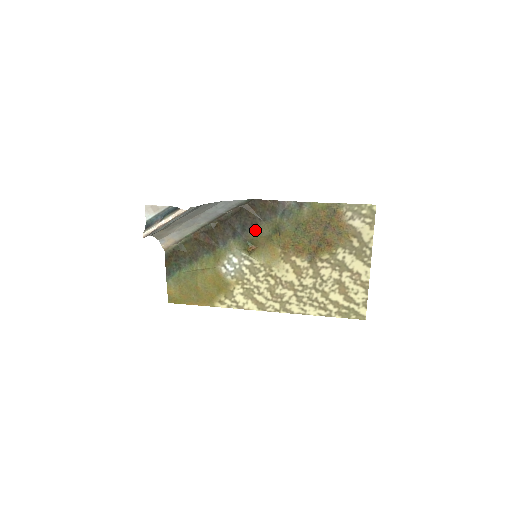
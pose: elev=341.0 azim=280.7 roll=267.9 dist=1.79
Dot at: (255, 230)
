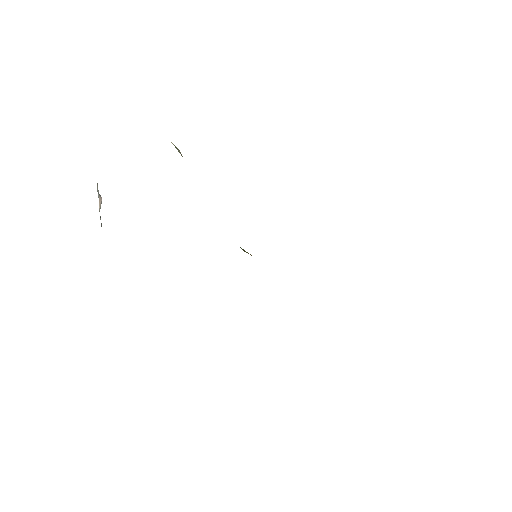
Dot at: occluded
